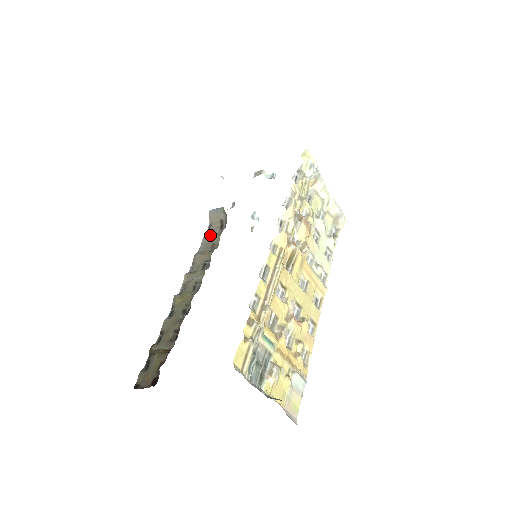
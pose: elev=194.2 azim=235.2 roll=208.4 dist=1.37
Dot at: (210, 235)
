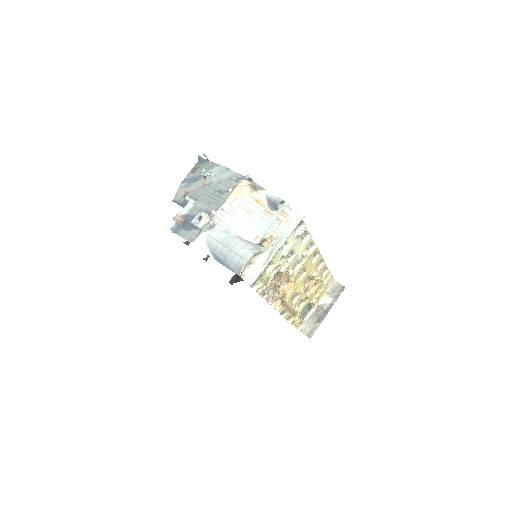
Dot at: occluded
